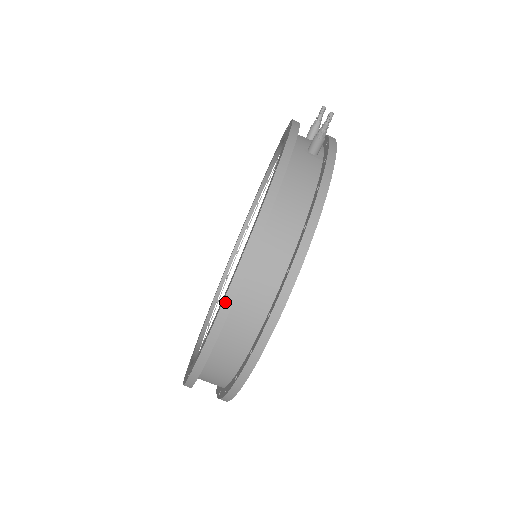
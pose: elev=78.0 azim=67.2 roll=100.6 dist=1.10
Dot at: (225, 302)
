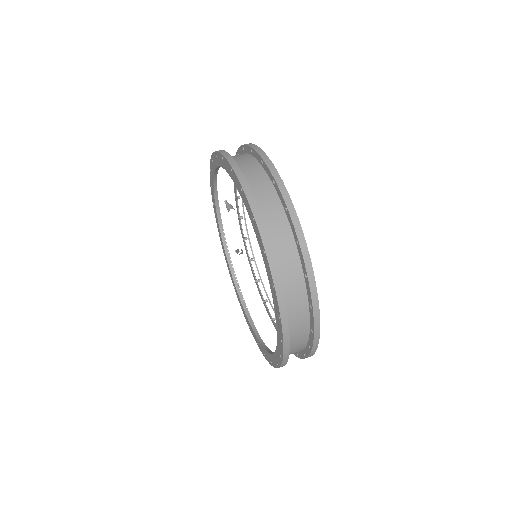
Dot at: (216, 151)
